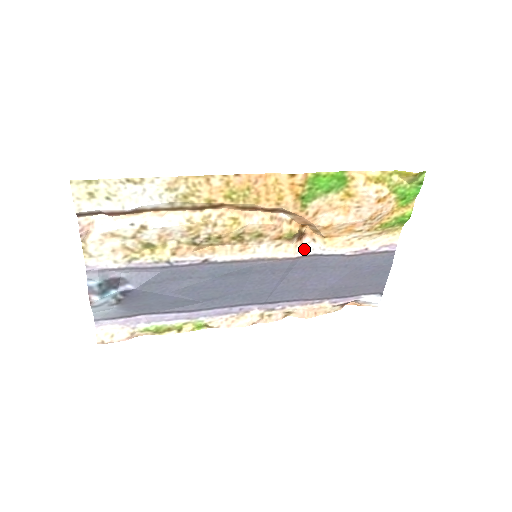
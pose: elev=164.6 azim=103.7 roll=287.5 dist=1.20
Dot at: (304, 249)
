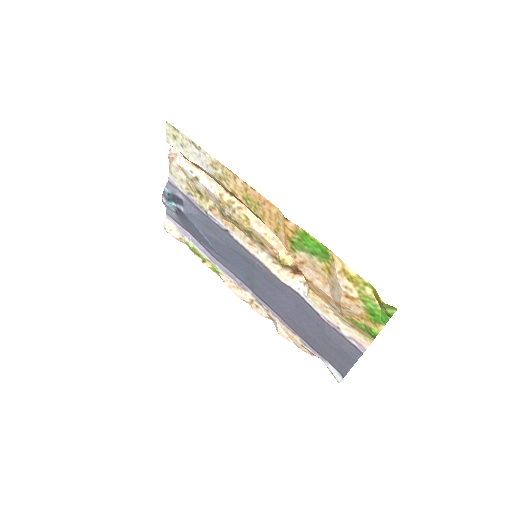
Dot at: (294, 283)
